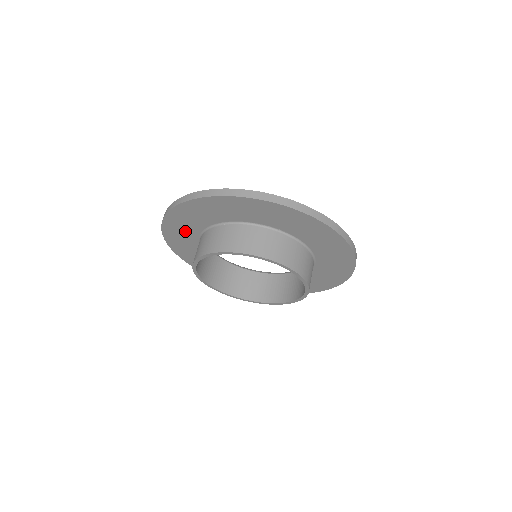
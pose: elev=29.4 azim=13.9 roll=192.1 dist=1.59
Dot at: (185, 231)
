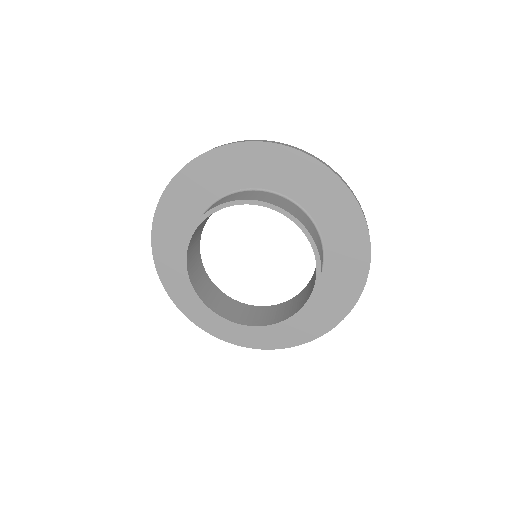
Dot at: (181, 271)
